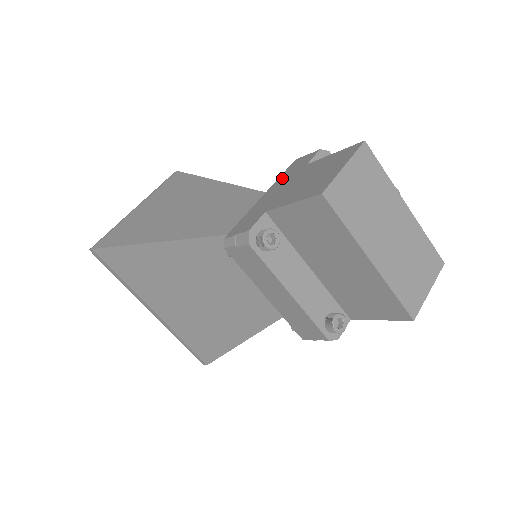
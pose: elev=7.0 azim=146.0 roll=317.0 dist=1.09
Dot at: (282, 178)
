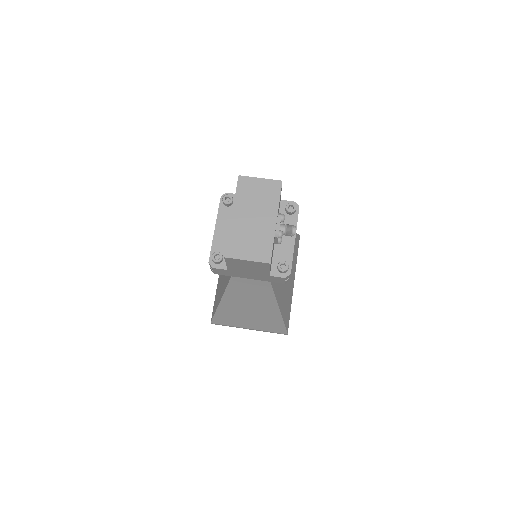
Dot at: occluded
